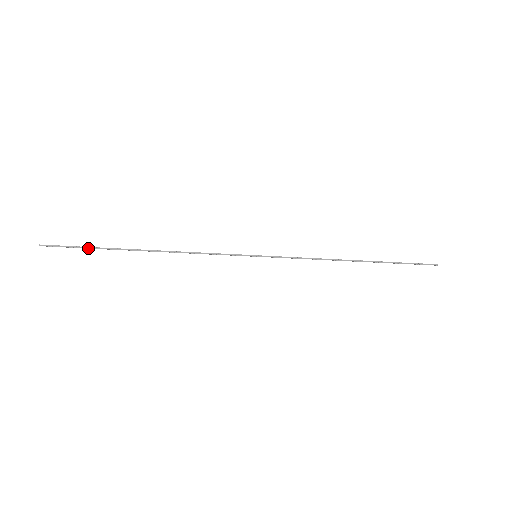
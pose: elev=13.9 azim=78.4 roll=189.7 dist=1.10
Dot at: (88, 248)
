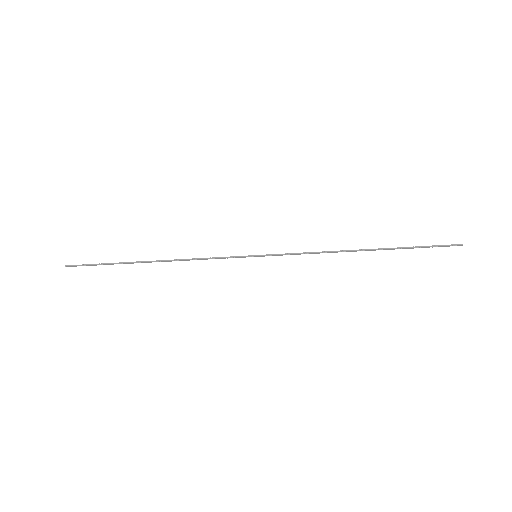
Dot at: (104, 264)
